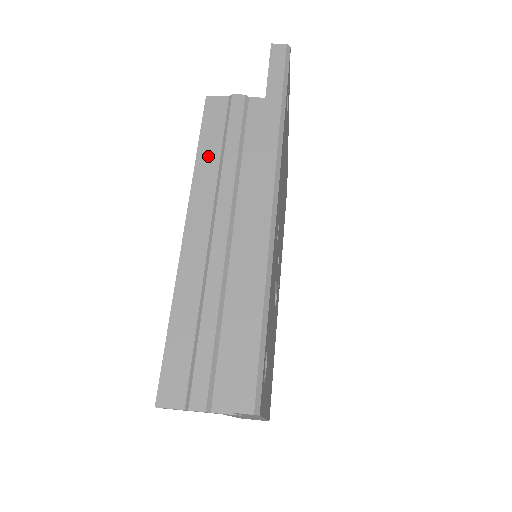
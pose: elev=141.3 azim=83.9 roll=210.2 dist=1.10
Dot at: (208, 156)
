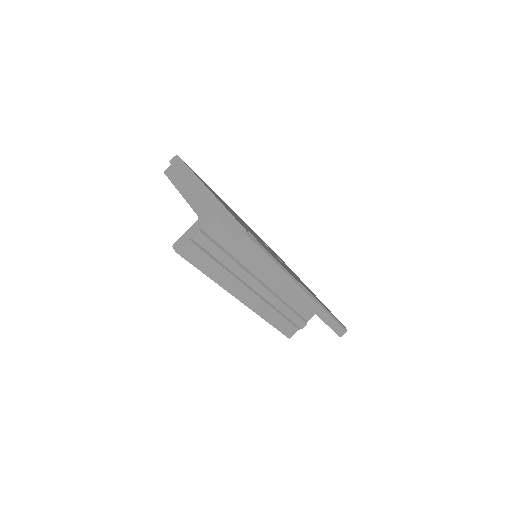
Dot at: (216, 273)
